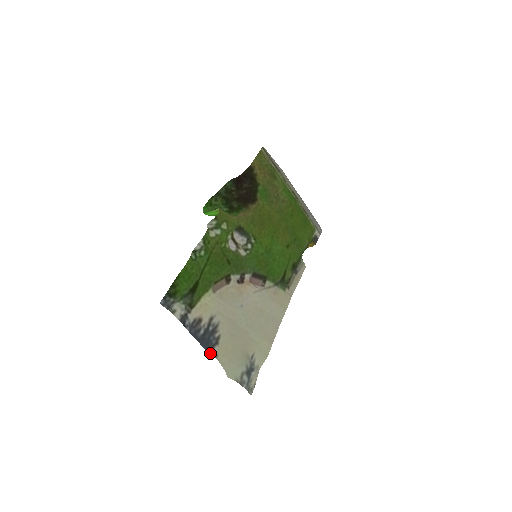
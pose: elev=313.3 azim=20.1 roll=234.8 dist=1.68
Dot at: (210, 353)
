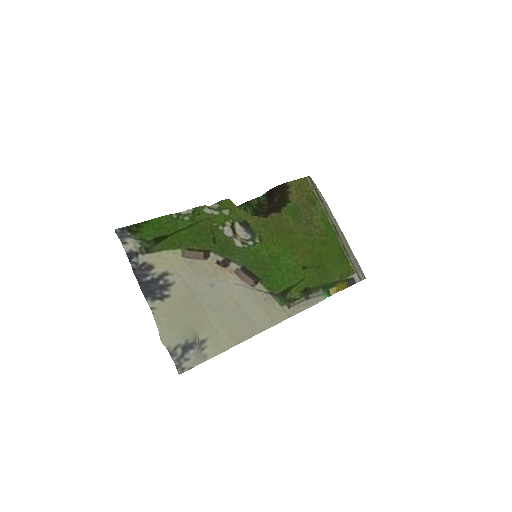
Dot at: (147, 301)
